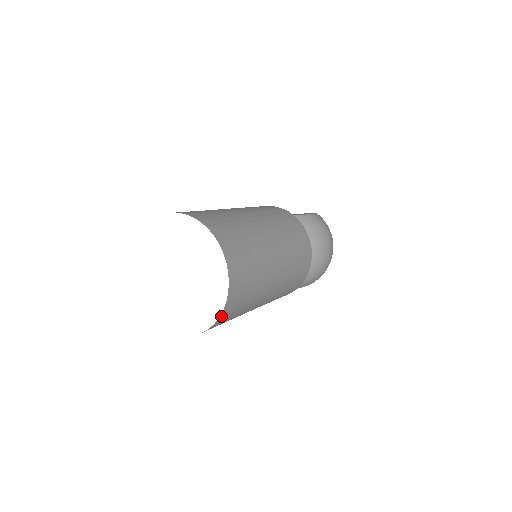
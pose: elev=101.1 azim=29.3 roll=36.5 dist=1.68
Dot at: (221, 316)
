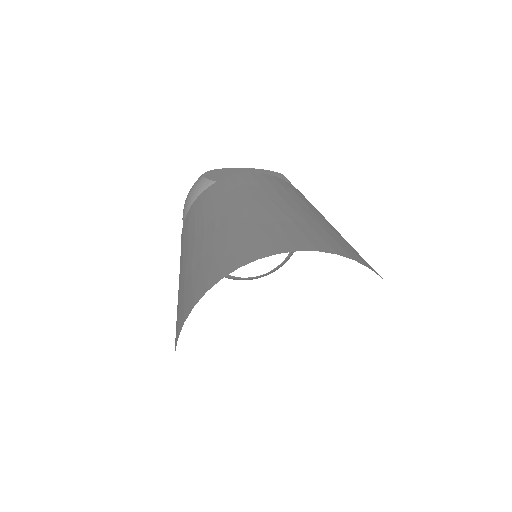
Dot at: occluded
